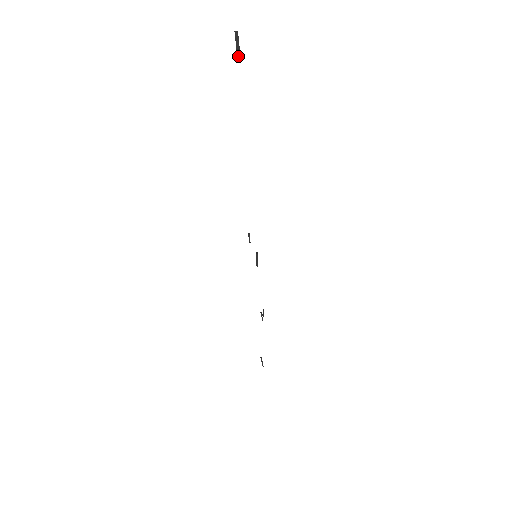
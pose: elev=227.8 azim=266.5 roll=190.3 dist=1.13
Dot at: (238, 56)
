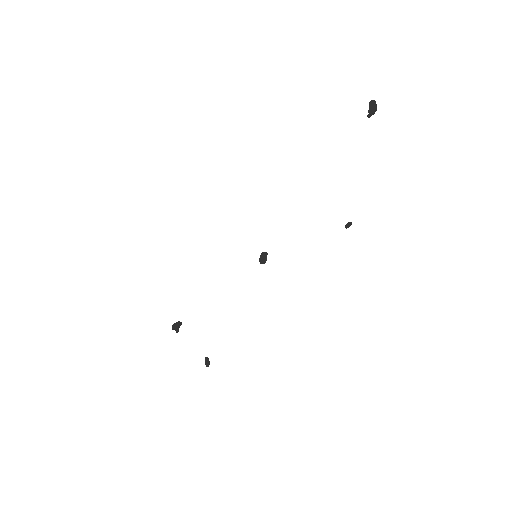
Dot at: (371, 114)
